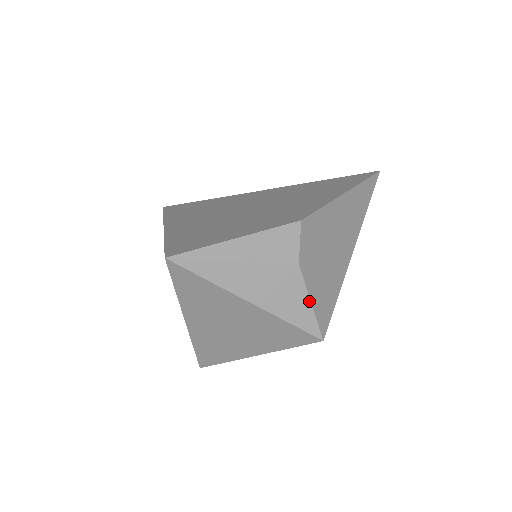
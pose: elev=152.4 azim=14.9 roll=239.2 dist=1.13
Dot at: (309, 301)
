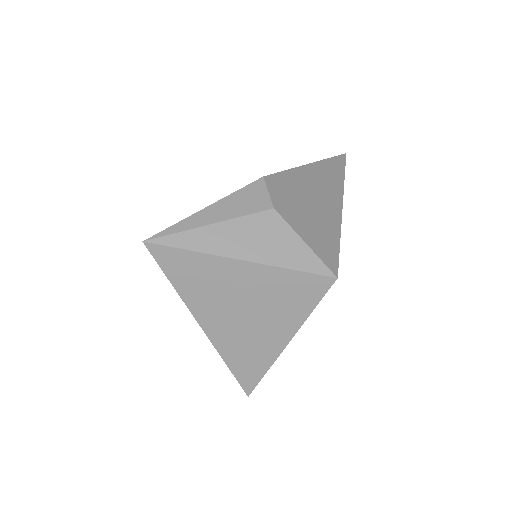
Dot at: (302, 241)
